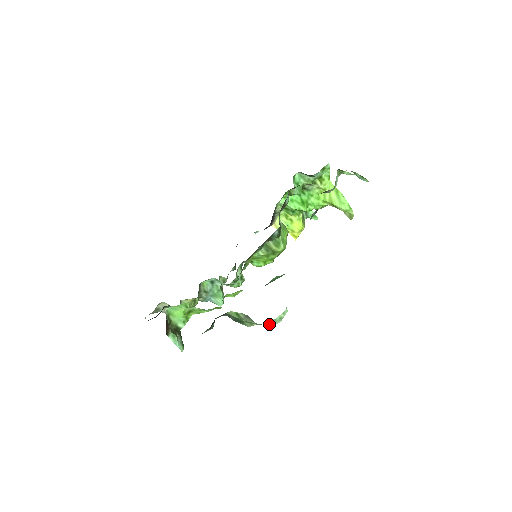
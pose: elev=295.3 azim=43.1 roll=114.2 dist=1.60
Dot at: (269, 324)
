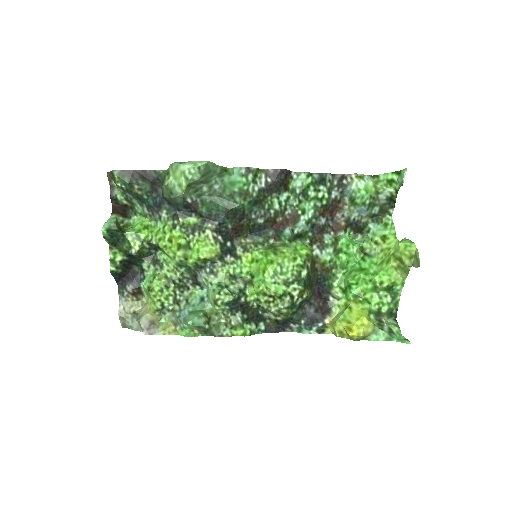
Dot at: (180, 163)
